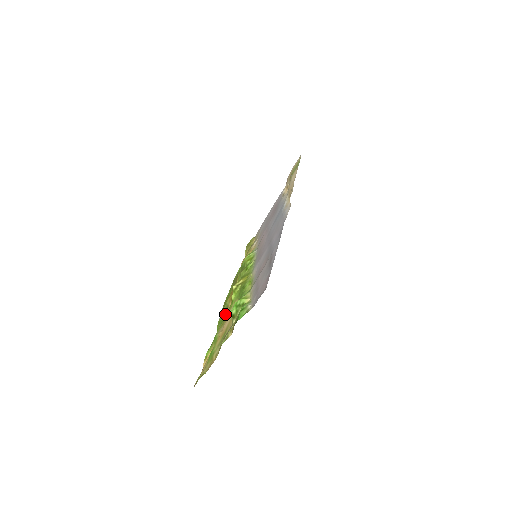
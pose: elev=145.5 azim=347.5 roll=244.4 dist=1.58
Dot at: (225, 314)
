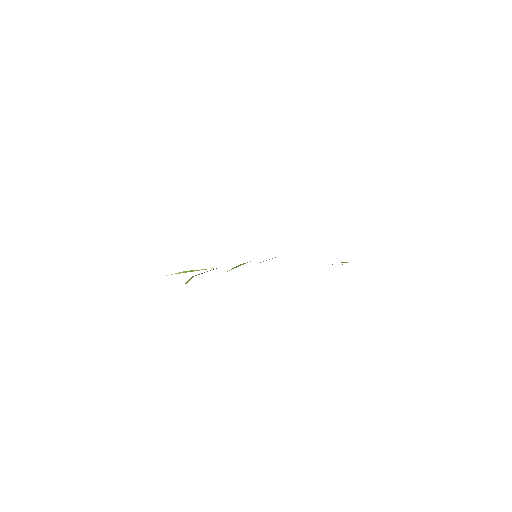
Dot at: occluded
